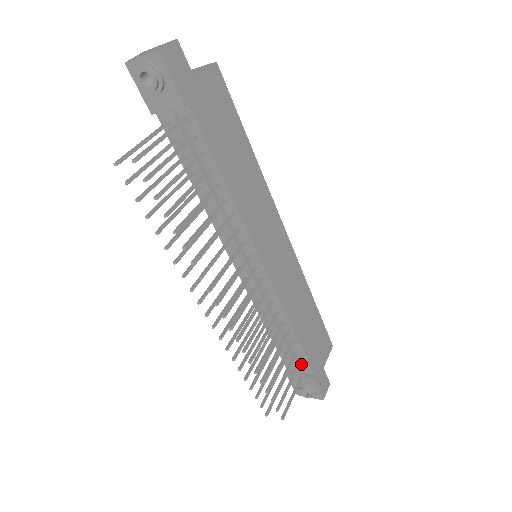
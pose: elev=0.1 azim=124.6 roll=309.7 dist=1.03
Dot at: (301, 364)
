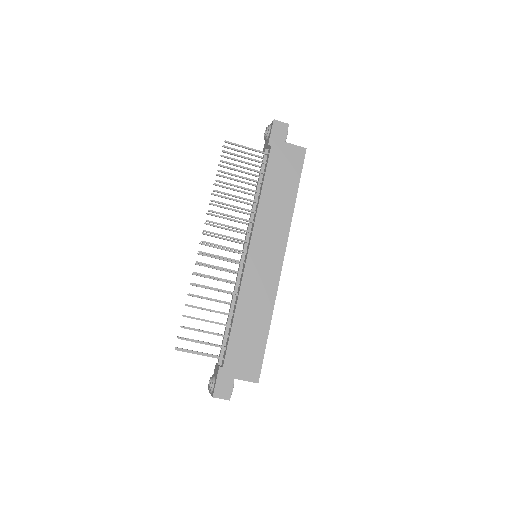
Dot at: (224, 354)
